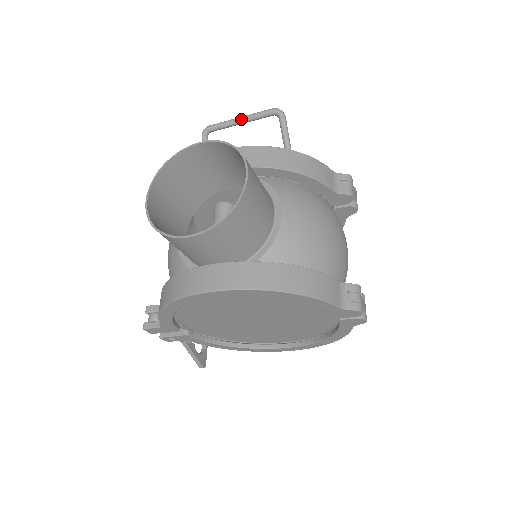
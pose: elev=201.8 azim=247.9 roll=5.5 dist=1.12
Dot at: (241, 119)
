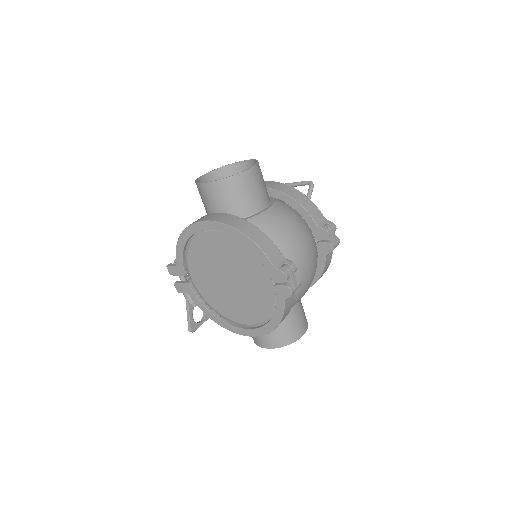
Dot at: (289, 183)
